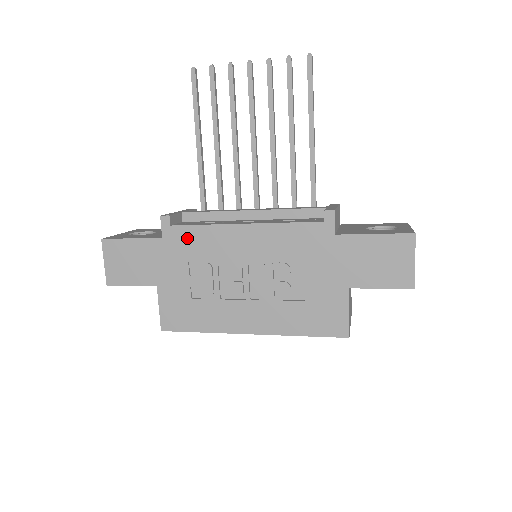
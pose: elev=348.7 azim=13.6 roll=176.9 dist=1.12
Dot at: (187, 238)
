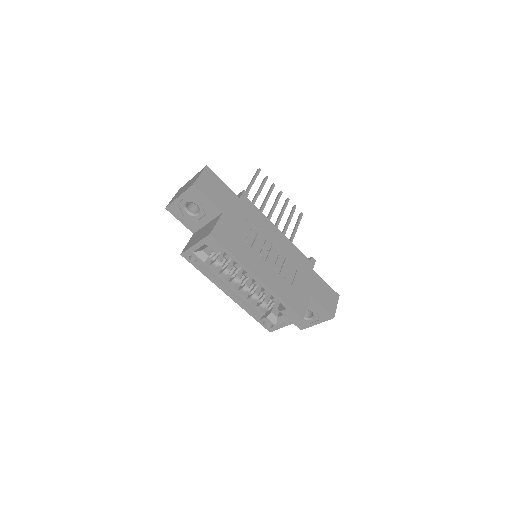
Dot at: (252, 210)
